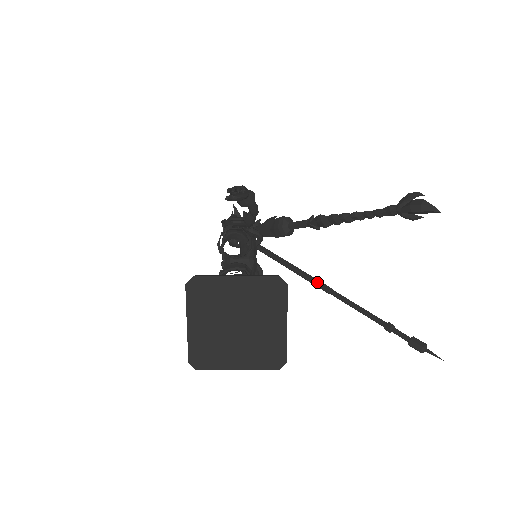
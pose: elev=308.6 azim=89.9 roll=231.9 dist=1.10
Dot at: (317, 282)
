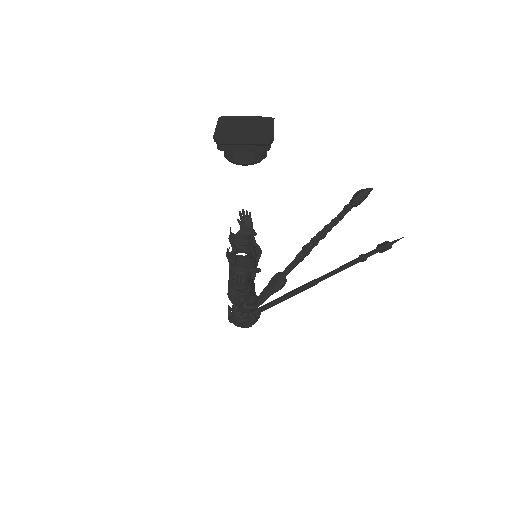
Dot at: occluded
